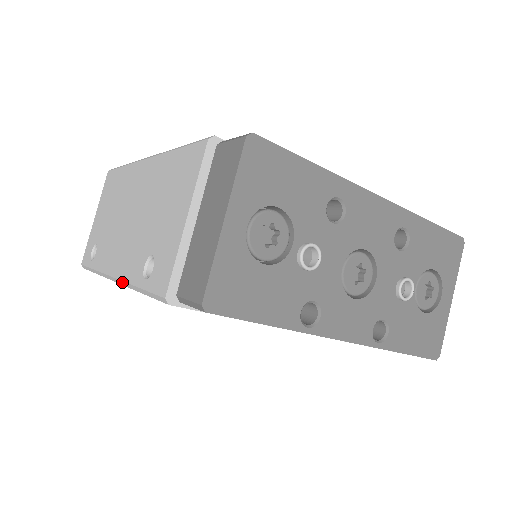
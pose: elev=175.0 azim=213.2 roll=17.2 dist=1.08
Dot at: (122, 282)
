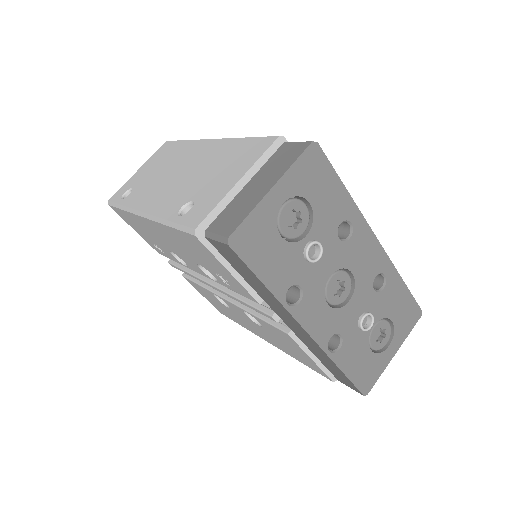
Dot at: (151, 216)
